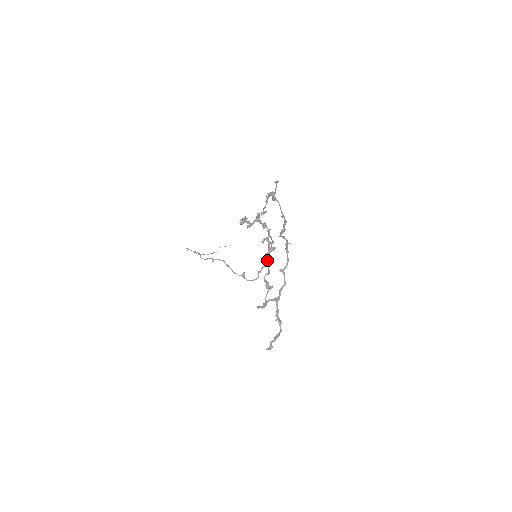
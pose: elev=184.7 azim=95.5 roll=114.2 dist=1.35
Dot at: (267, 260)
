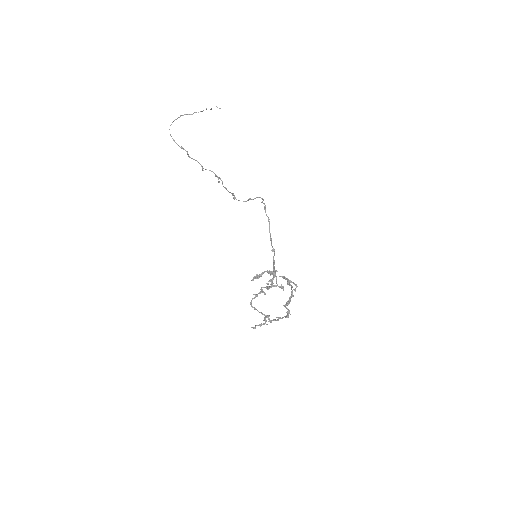
Dot at: (267, 288)
